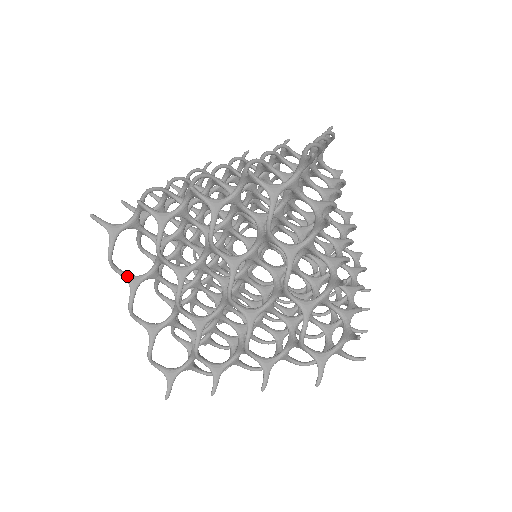
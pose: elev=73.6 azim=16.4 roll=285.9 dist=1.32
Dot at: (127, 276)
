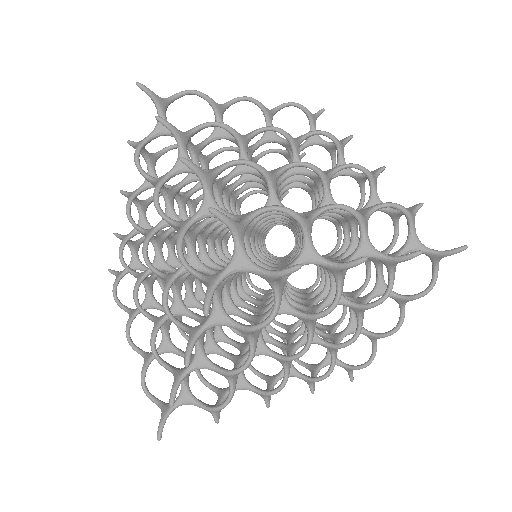
Dot at: (130, 310)
